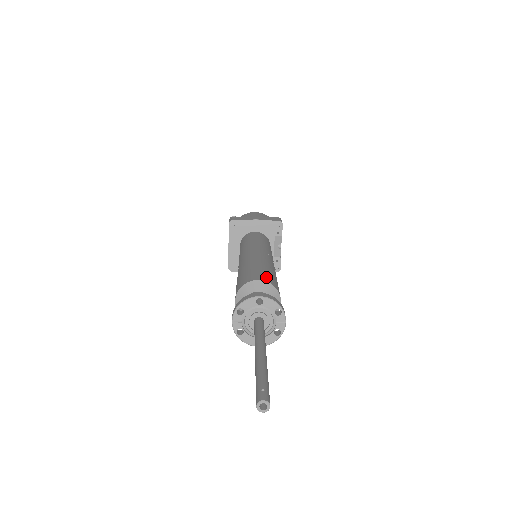
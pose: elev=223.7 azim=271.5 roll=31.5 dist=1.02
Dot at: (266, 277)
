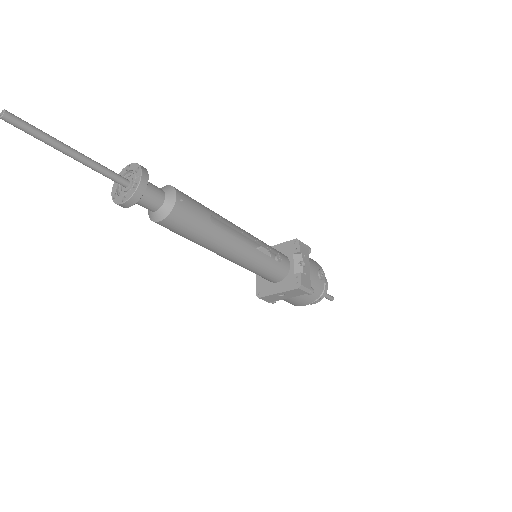
Dot at: occluded
